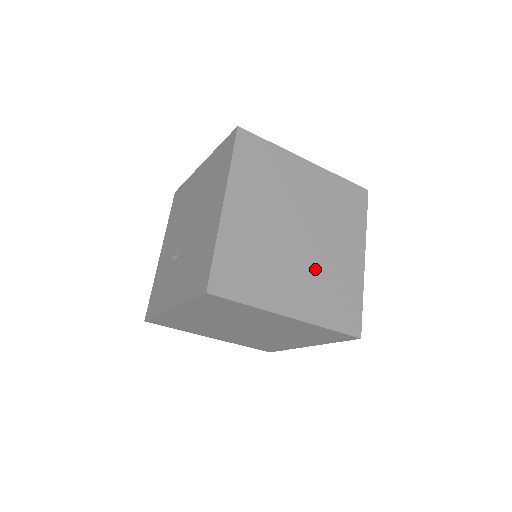
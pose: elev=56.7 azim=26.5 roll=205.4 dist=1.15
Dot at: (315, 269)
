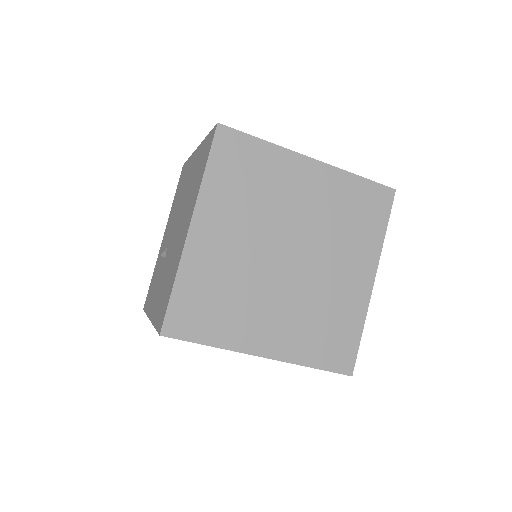
Dot at: (303, 298)
